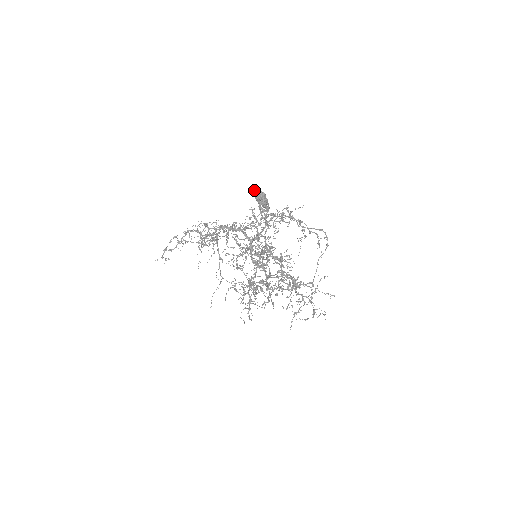
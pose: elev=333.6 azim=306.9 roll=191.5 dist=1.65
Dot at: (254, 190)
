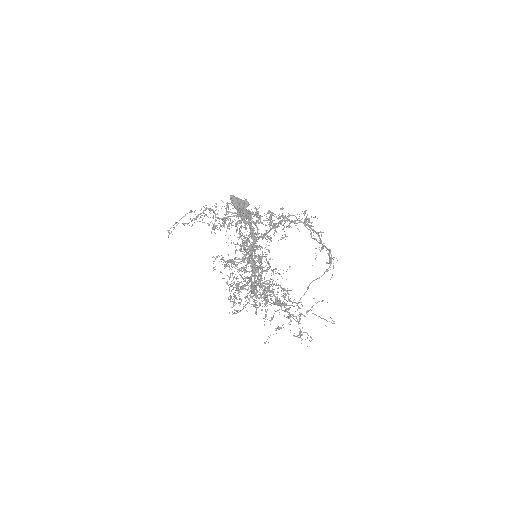
Dot at: (232, 196)
